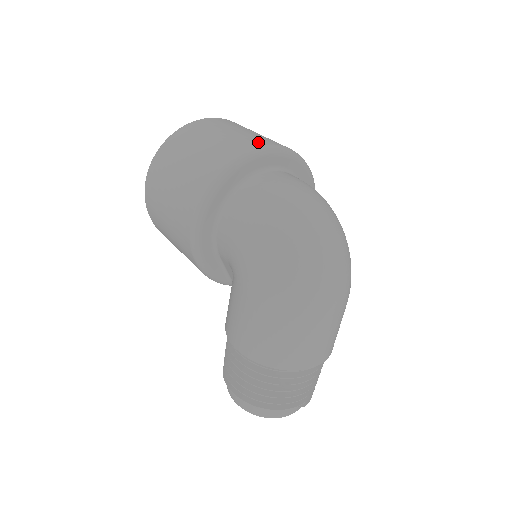
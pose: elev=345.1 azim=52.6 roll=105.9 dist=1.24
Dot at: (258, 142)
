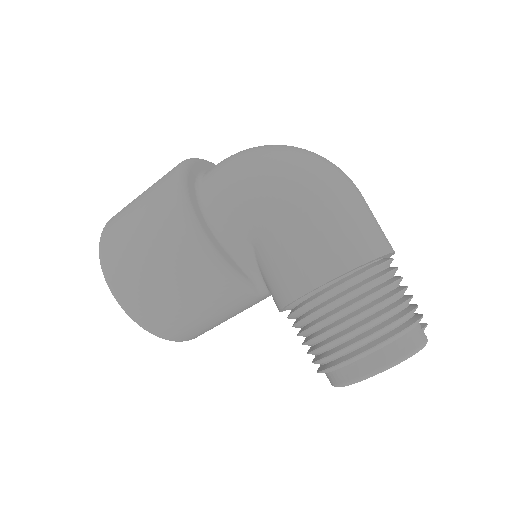
Dot at: occluded
